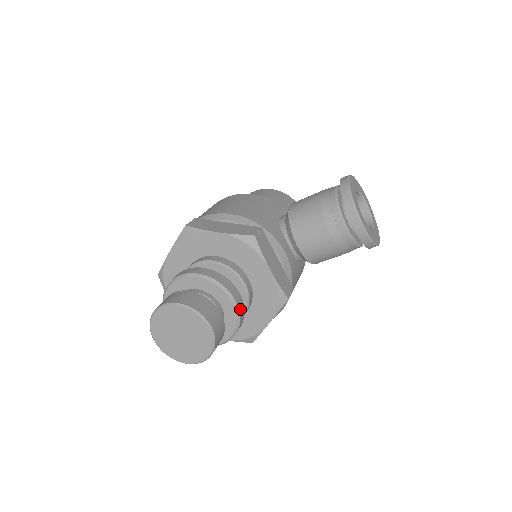
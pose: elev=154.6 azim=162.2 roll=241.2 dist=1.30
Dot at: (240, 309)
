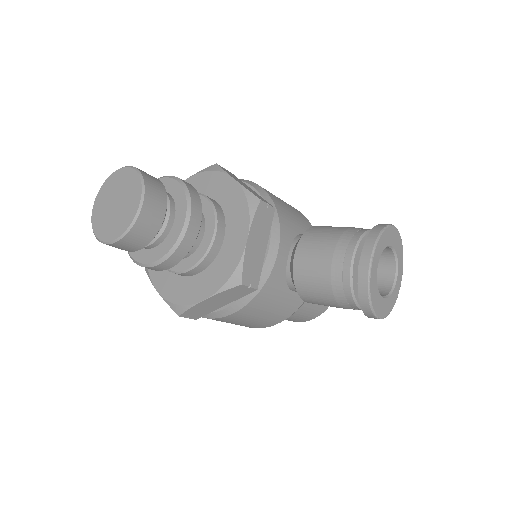
Dot at: (187, 237)
